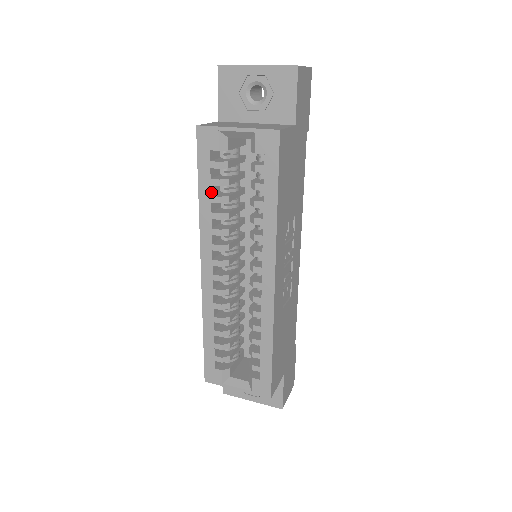
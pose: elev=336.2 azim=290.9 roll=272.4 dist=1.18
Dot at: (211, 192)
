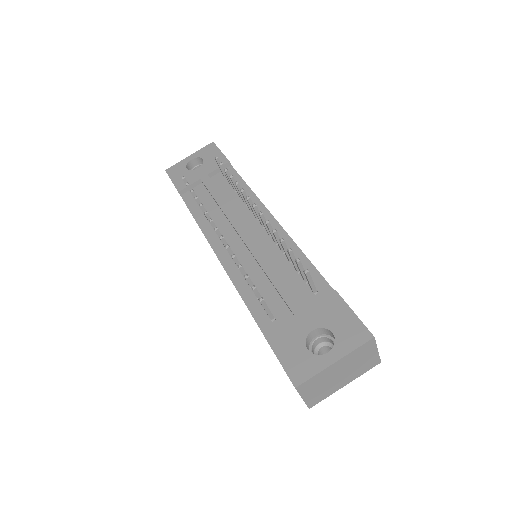
Dot at: occluded
